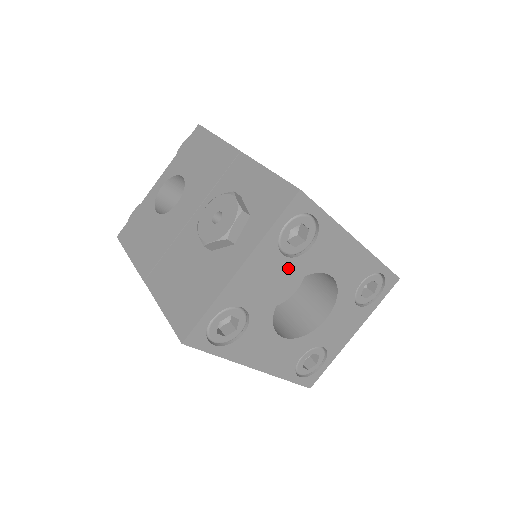
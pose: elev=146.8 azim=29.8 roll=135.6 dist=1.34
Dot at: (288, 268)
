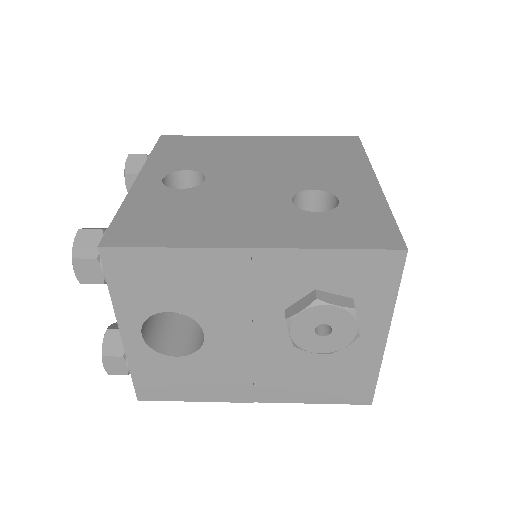
Dot at: occluded
